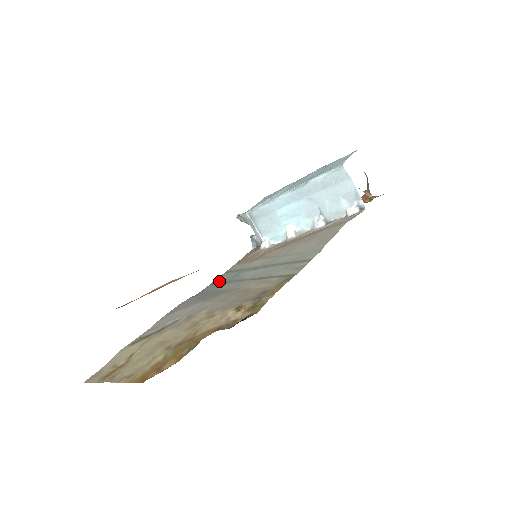
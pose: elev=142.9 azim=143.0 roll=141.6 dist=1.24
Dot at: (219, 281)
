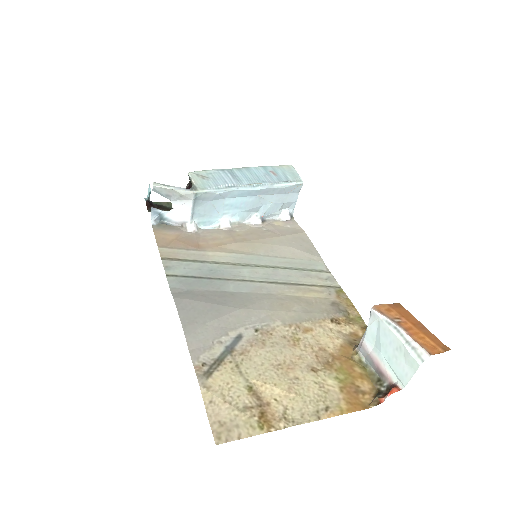
Dot at: (187, 274)
